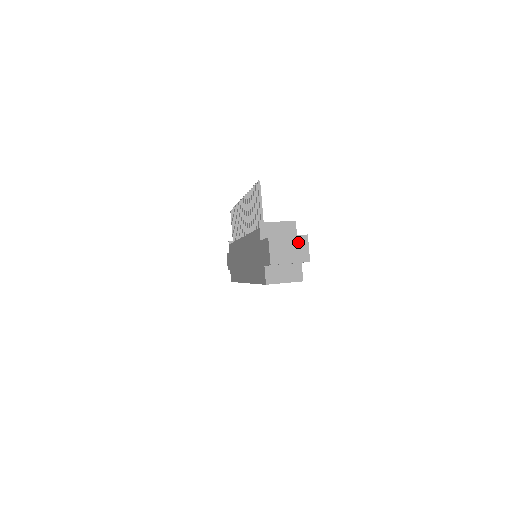
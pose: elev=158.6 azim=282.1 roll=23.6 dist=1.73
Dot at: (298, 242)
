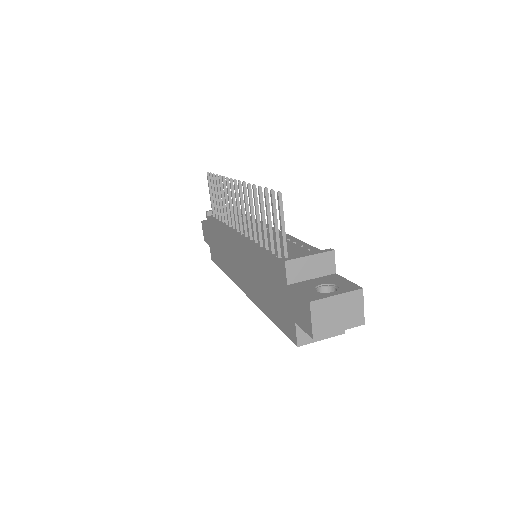
Dot at: (350, 301)
